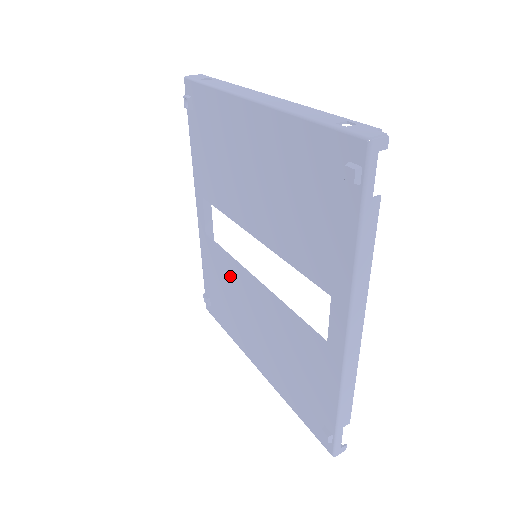
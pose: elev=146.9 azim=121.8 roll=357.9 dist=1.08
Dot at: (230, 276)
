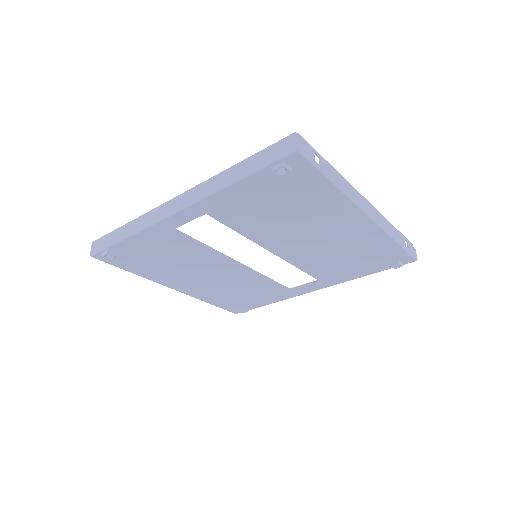
Dot at: (195, 256)
